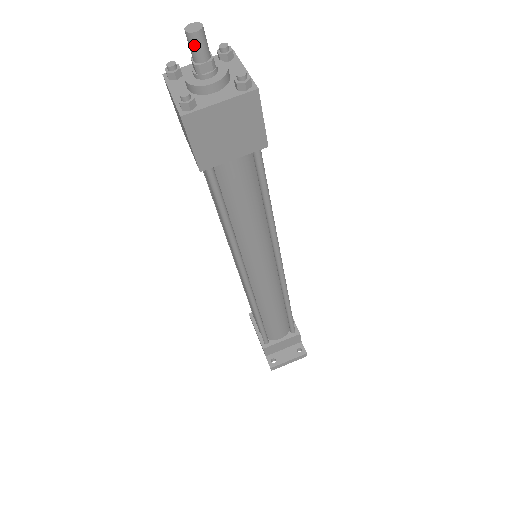
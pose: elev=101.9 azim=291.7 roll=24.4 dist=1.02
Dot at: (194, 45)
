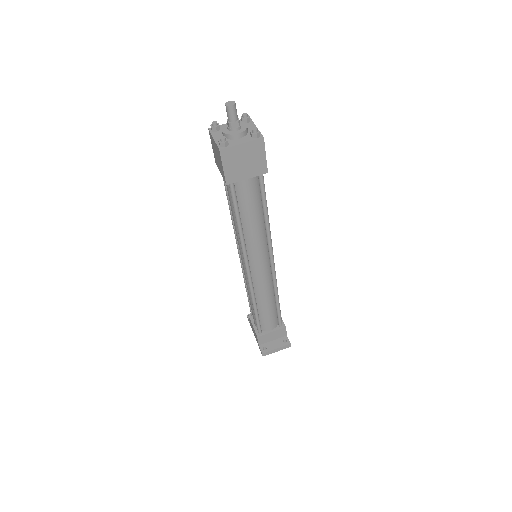
Dot at: (230, 112)
